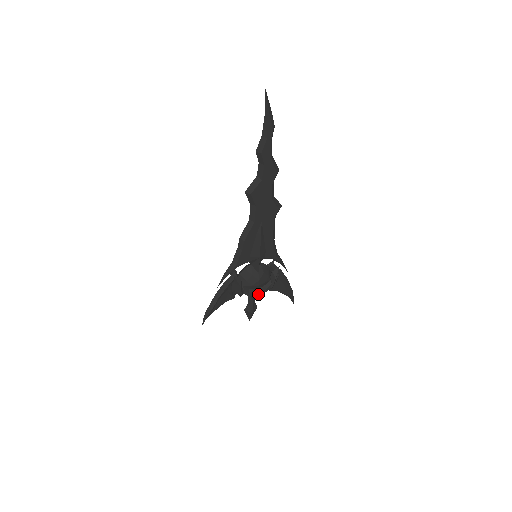
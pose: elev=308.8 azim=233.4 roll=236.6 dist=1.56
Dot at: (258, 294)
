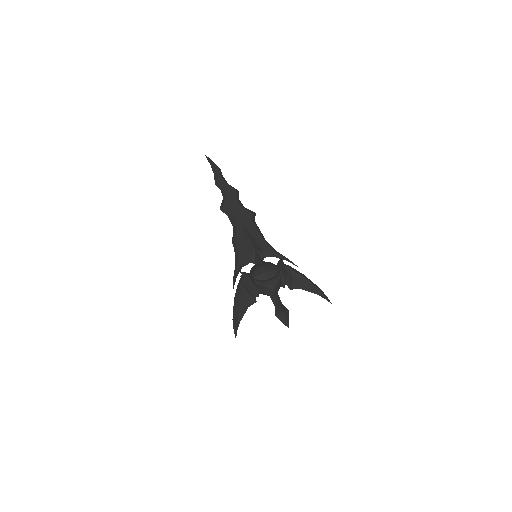
Dot at: (272, 282)
